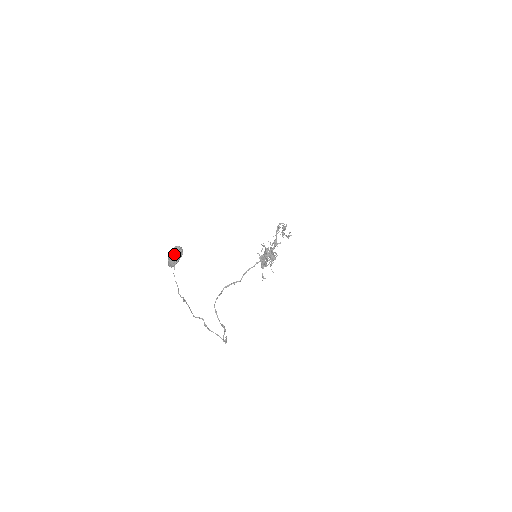
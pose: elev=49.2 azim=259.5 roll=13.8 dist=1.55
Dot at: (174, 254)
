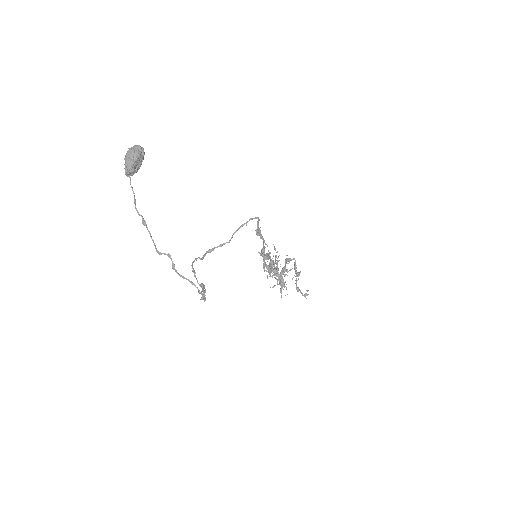
Dot at: (131, 149)
